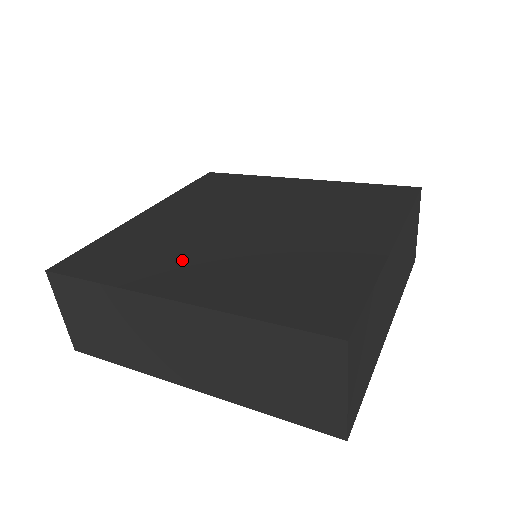
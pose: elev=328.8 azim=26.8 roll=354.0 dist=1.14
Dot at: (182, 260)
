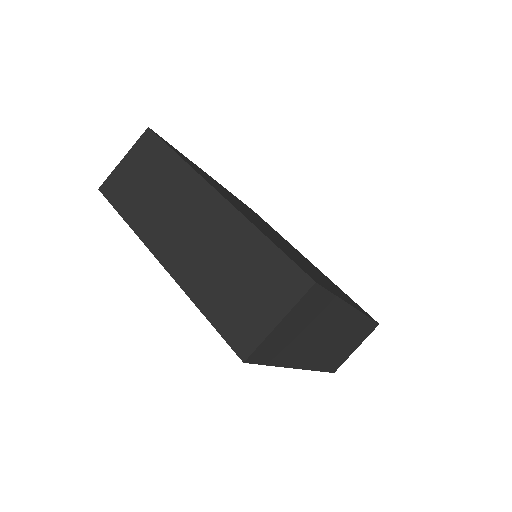
Dot at: (230, 198)
